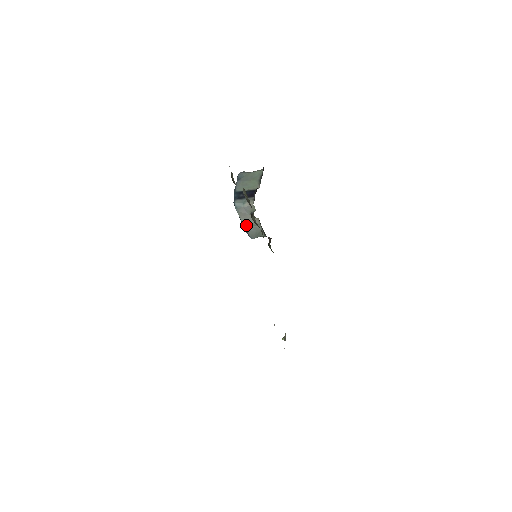
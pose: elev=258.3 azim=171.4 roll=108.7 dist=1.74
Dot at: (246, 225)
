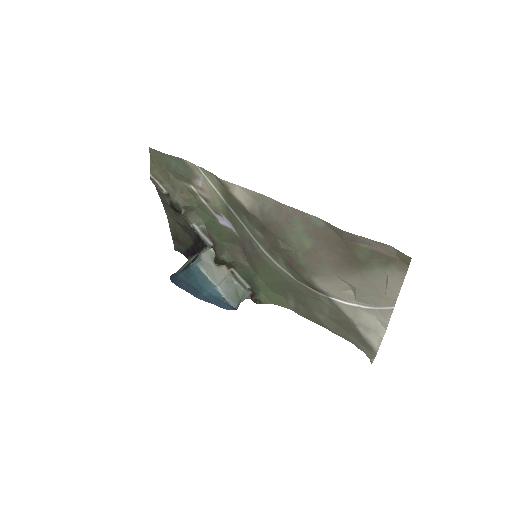
Dot at: (219, 286)
